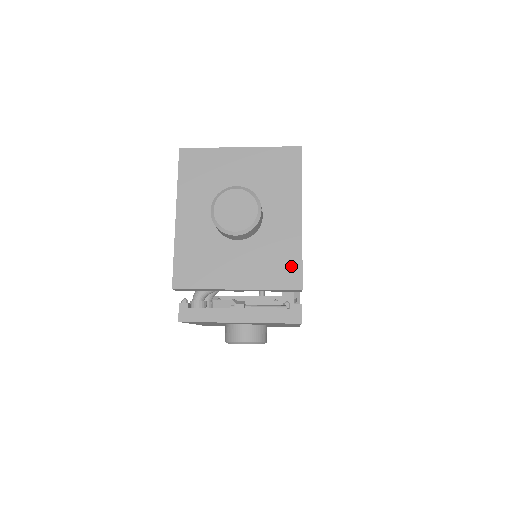
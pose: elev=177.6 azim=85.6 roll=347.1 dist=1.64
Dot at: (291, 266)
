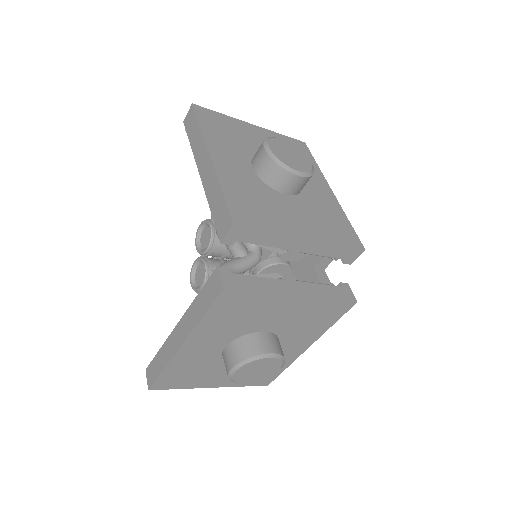
Dot at: (345, 227)
